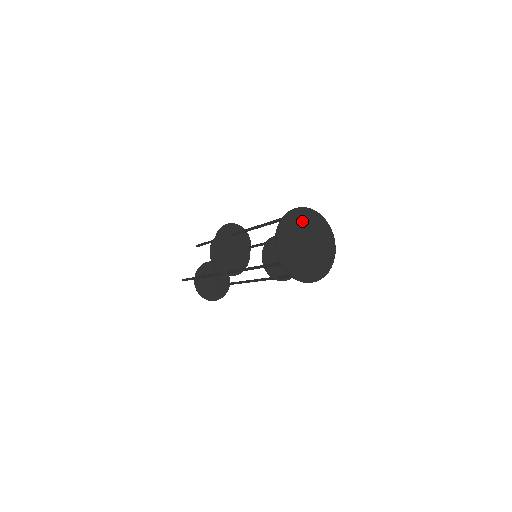
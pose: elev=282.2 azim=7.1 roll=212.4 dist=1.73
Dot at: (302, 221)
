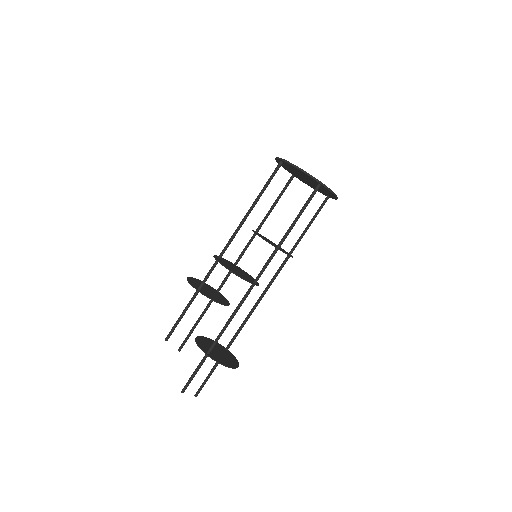
Dot at: occluded
